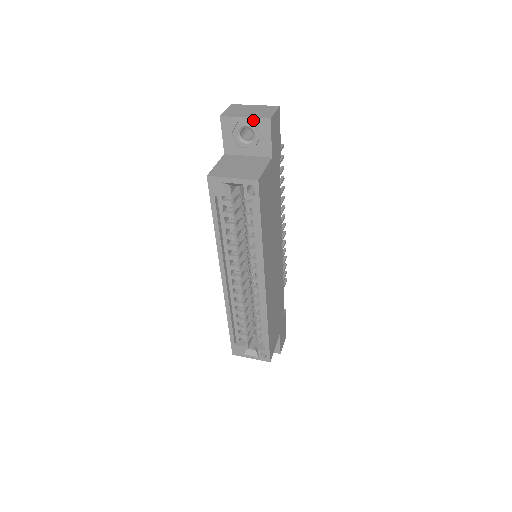
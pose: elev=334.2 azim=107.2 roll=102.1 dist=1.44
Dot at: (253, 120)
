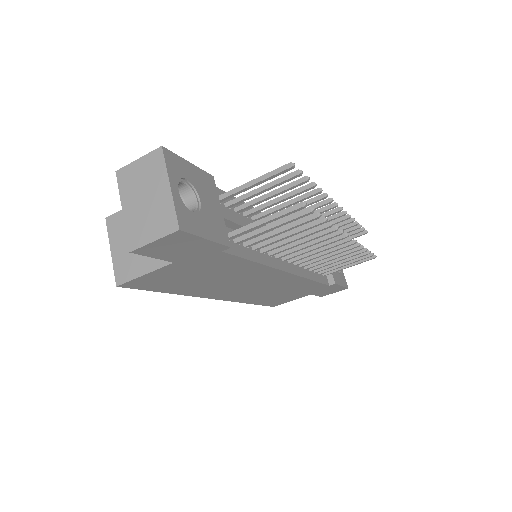
Dot at: (128, 224)
